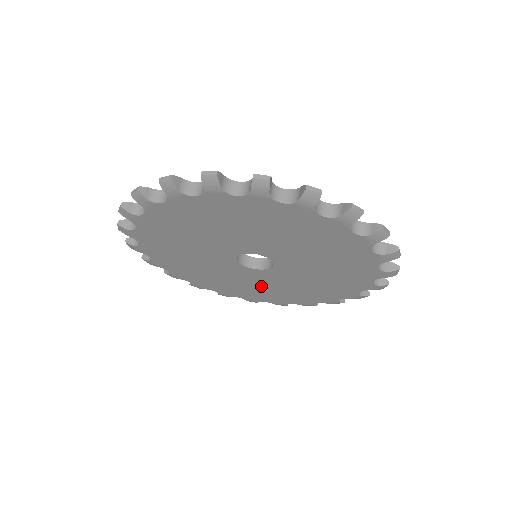
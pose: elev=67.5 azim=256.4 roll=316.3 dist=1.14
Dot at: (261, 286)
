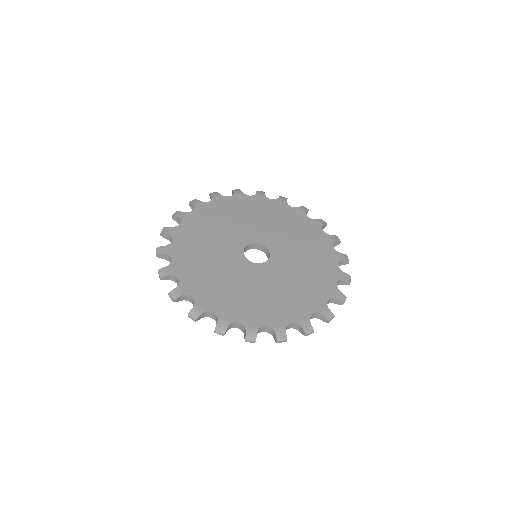
Dot at: occluded
